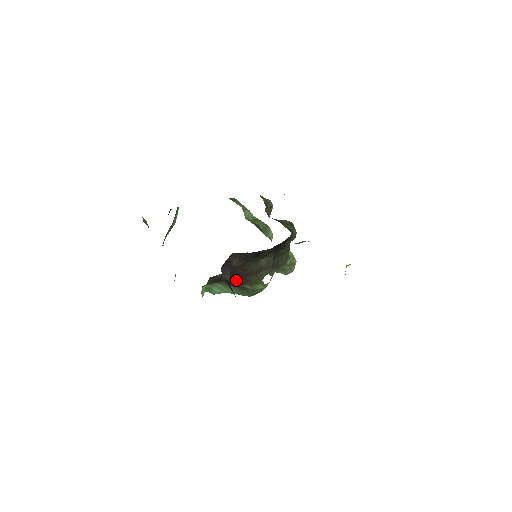
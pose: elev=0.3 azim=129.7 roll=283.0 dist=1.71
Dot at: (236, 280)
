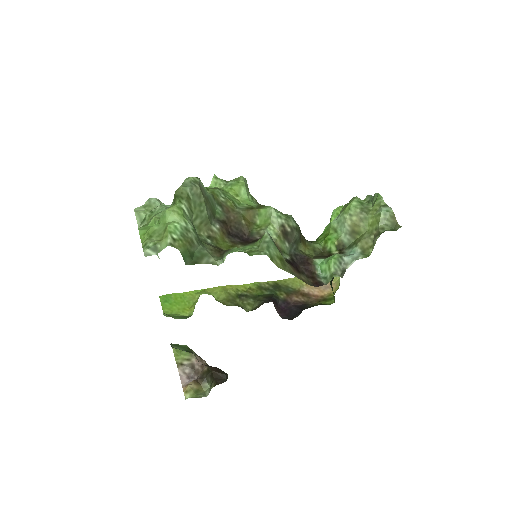
Dot at: occluded
